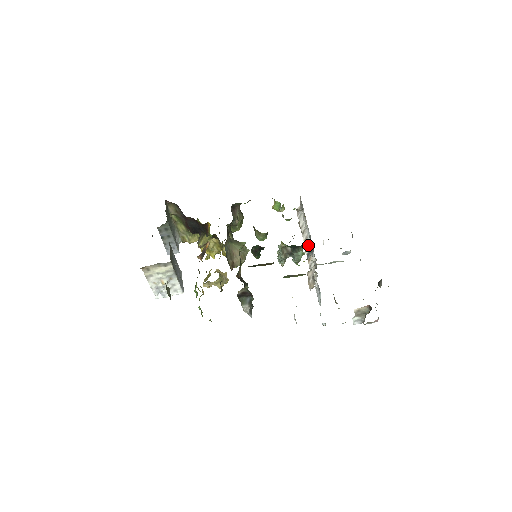
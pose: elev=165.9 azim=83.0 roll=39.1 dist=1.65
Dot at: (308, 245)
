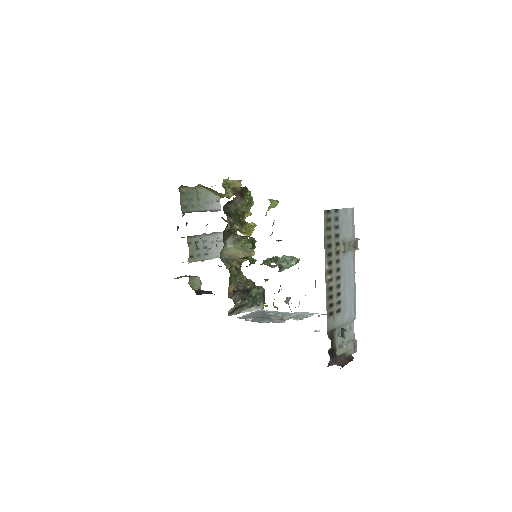
Dot at: occluded
